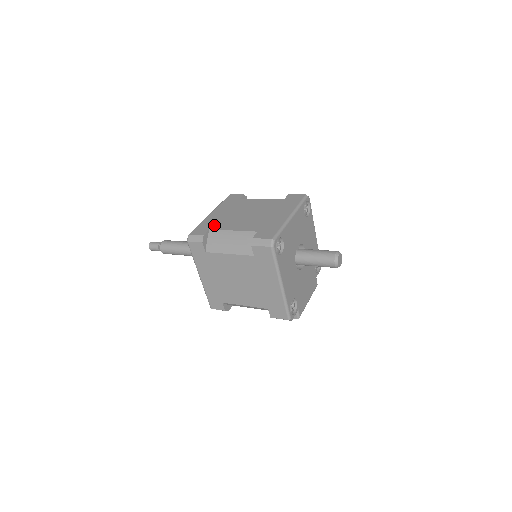
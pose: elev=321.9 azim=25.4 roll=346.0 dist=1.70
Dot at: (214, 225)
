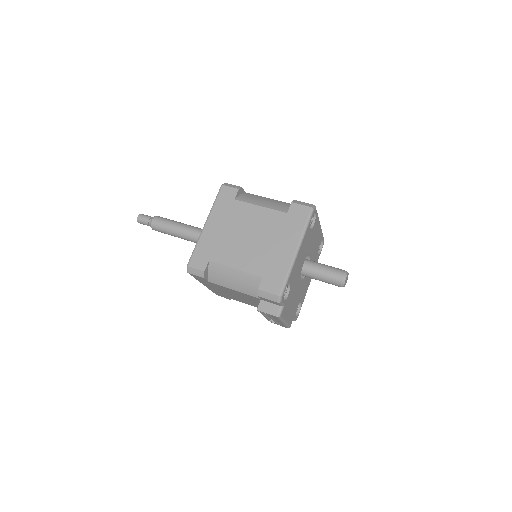
Dot at: occluded
